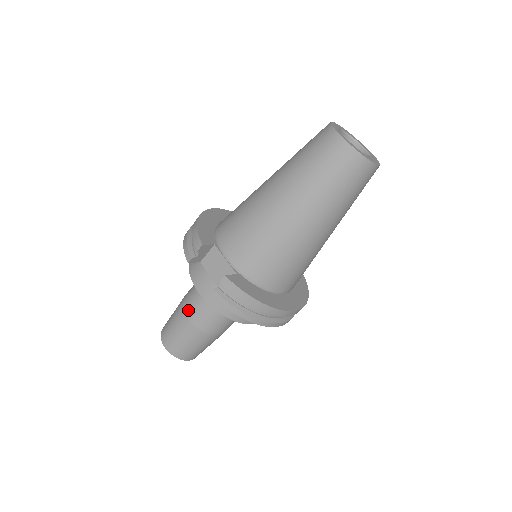
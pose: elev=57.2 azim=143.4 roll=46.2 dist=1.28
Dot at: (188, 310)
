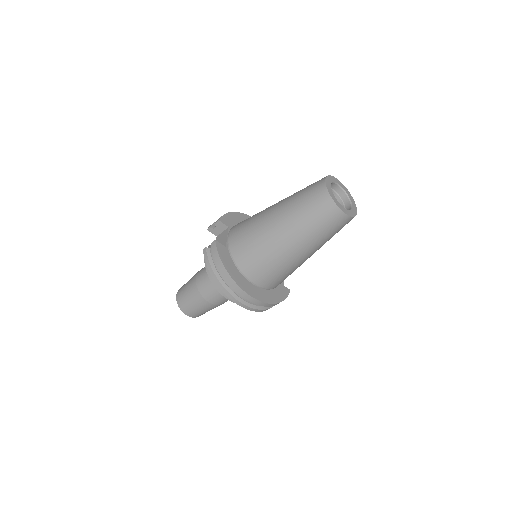
Dot at: (199, 272)
